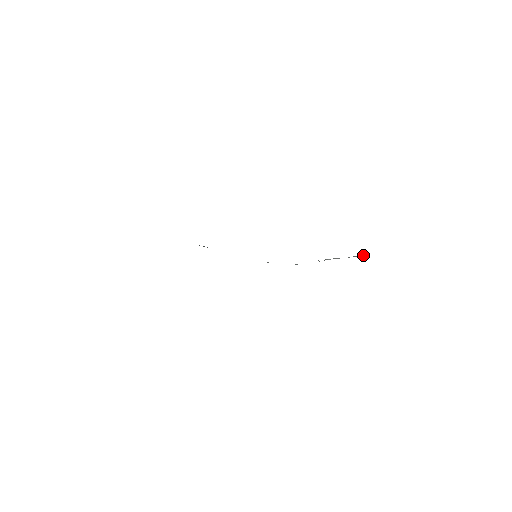
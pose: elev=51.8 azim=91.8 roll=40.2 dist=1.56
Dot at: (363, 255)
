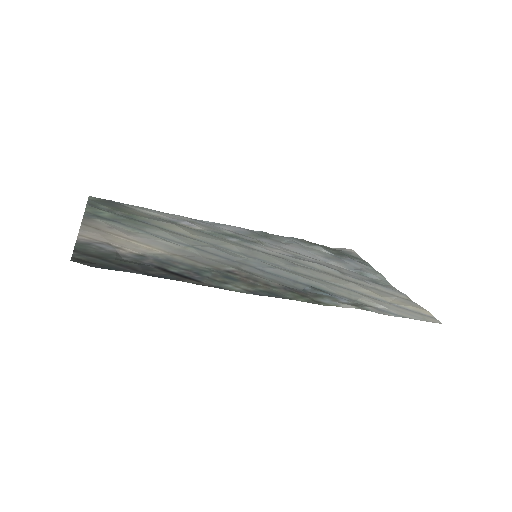
Dot at: (371, 276)
